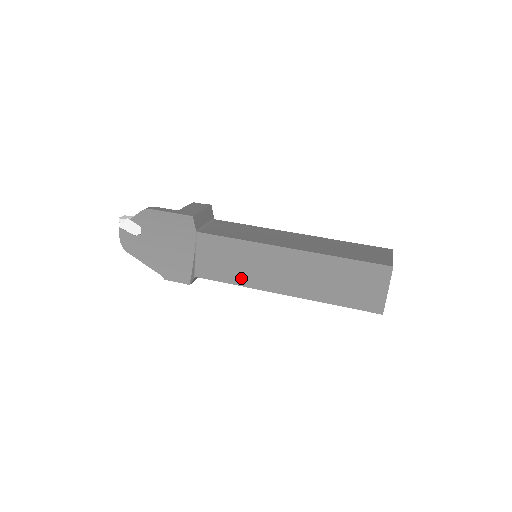
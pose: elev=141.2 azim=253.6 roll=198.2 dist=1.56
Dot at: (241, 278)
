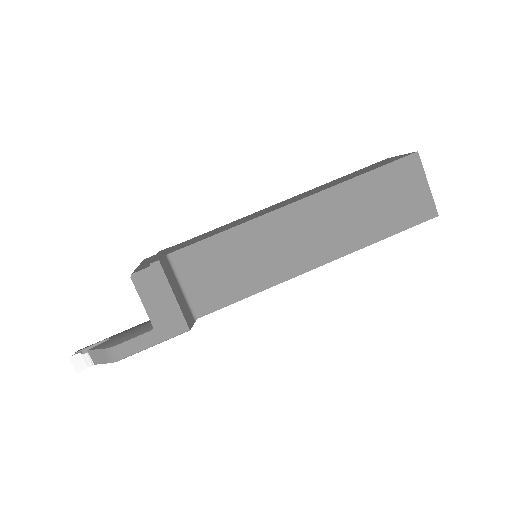
Dot at: occluded
